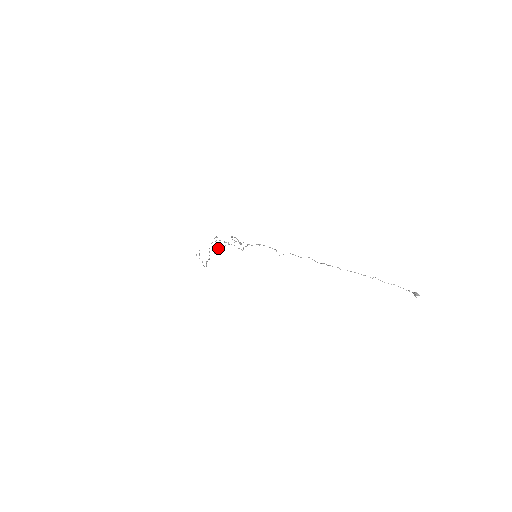
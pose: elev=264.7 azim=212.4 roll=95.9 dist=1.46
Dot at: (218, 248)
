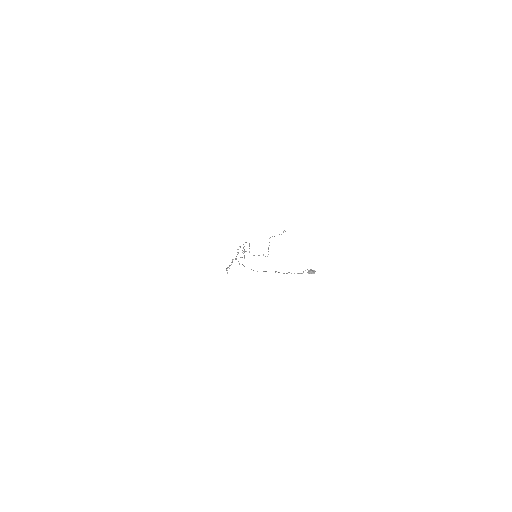
Dot at: (228, 267)
